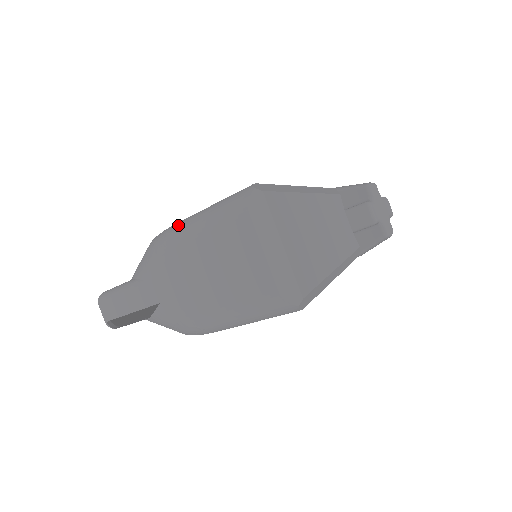
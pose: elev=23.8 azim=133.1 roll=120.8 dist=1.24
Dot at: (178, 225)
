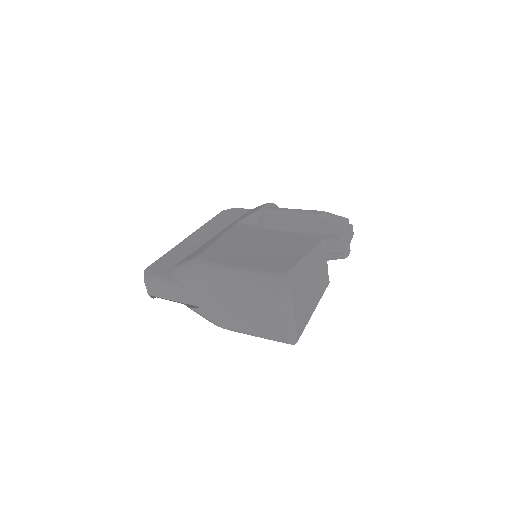
Dot at: (225, 274)
